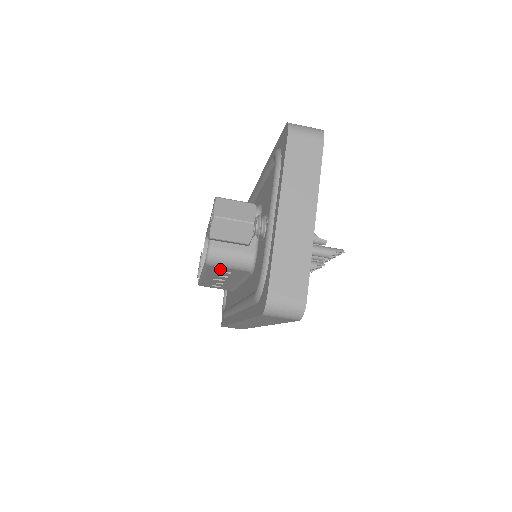
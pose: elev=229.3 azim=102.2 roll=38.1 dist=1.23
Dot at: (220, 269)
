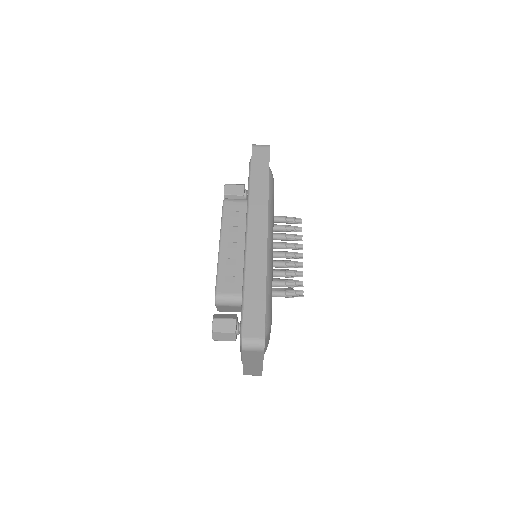
Dot at: (232, 208)
